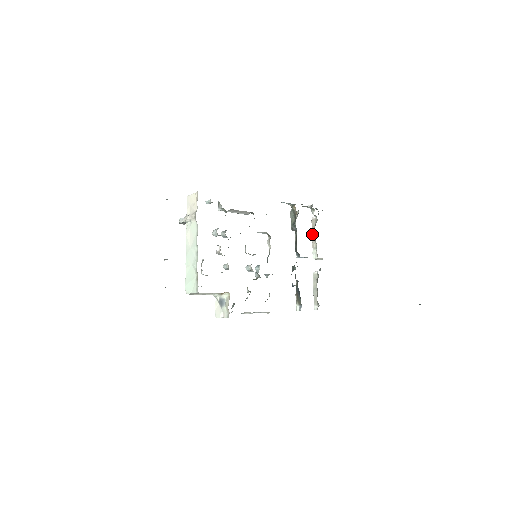
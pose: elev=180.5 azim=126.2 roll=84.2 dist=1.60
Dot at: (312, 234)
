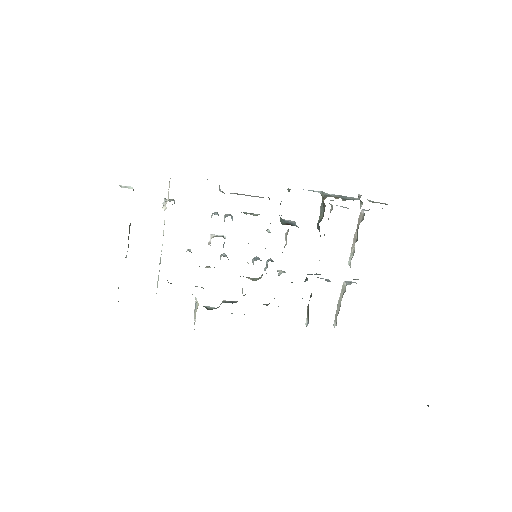
Dot at: (355, 233)
